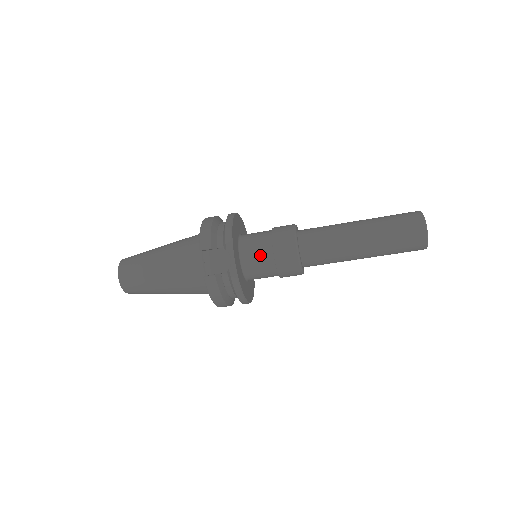
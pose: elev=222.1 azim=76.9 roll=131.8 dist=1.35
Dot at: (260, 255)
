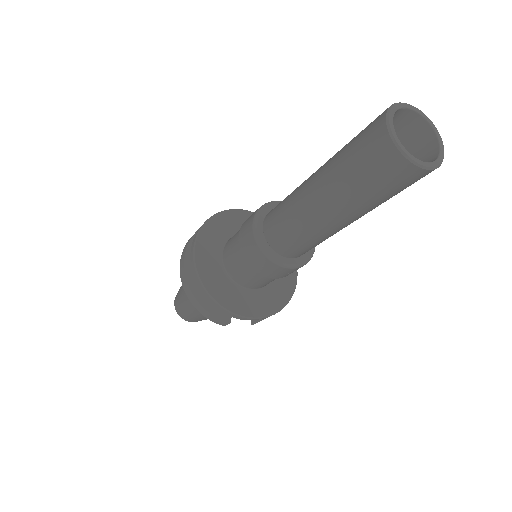
Dot at: (265, 282)
